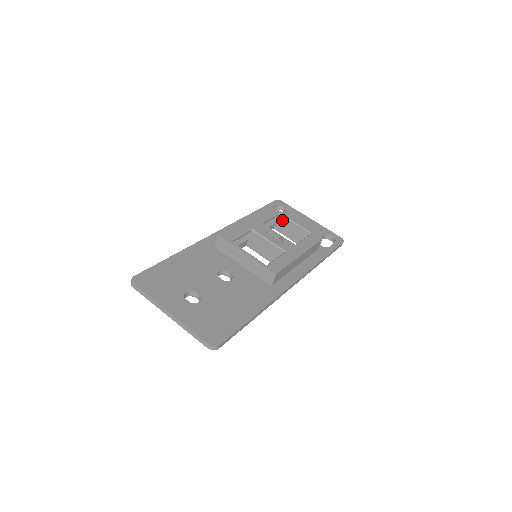
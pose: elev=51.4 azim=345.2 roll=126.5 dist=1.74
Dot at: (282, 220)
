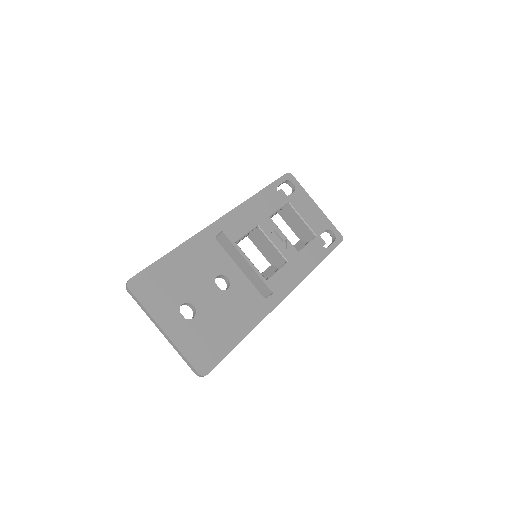
Dot at: (290, 210)
